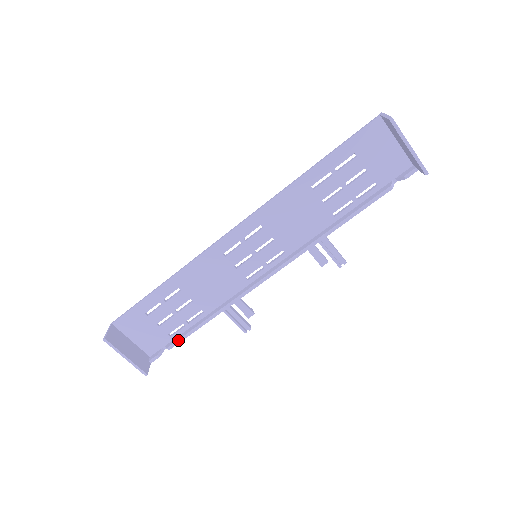
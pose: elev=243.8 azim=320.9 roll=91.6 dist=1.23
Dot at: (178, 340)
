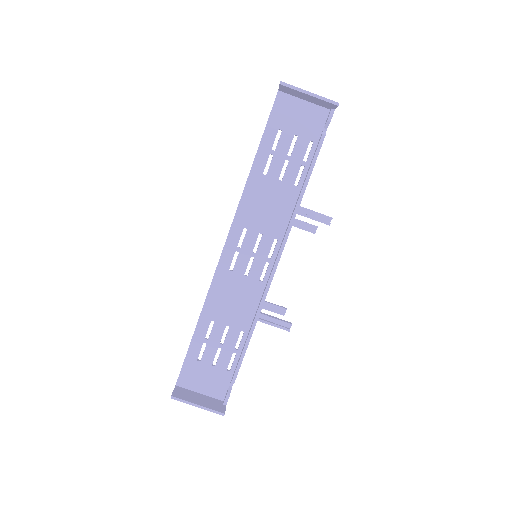
Dot at: (236, 369)
